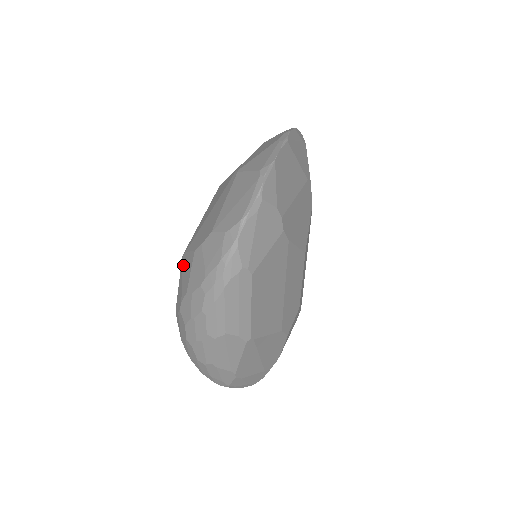
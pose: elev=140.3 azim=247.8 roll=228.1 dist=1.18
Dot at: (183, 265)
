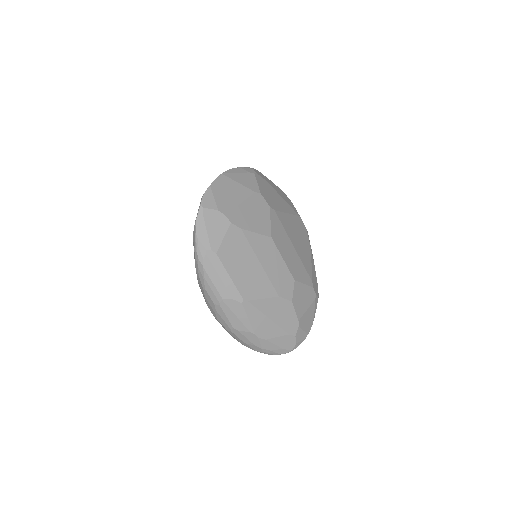
Dot at: occluded
